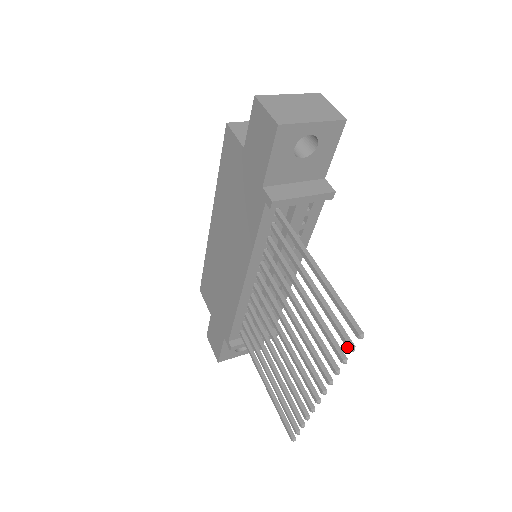
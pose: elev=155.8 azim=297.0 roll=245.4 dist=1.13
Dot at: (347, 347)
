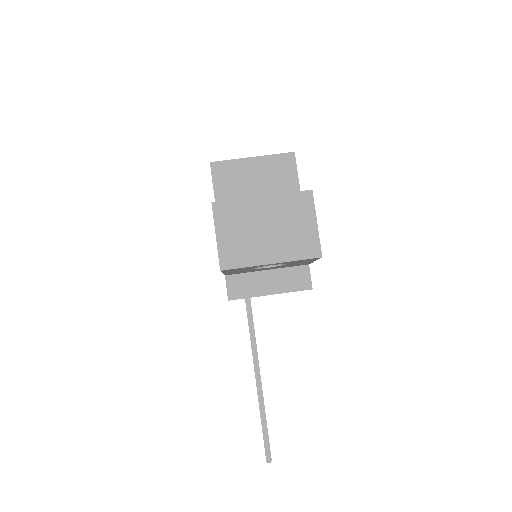
Dot at: occluded
